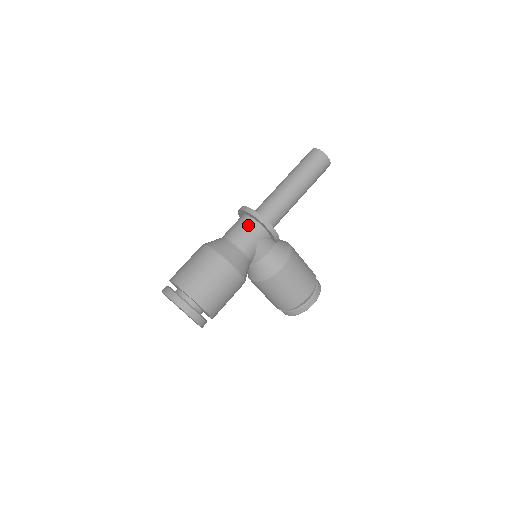
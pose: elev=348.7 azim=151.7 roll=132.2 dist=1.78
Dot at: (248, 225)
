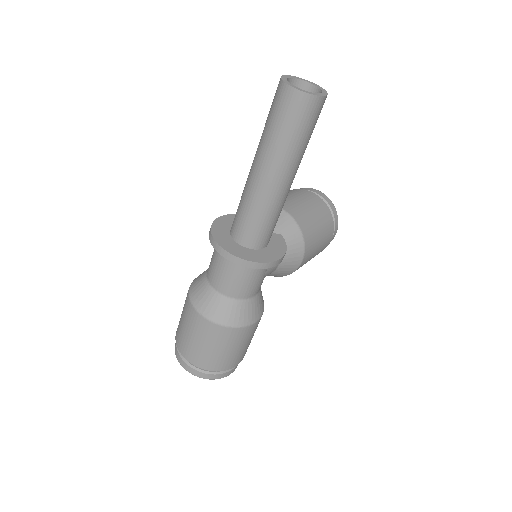
Dot at: (245, 272)
